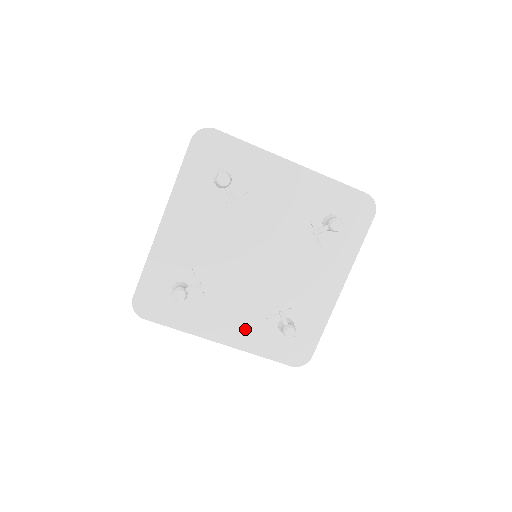
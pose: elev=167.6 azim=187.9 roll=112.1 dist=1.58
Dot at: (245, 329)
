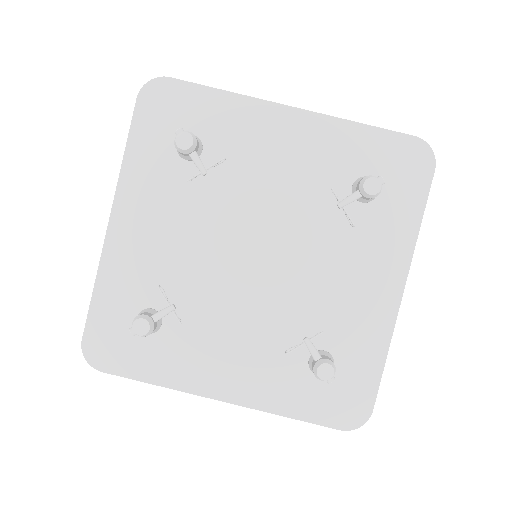
Dot at: (256, 374)
